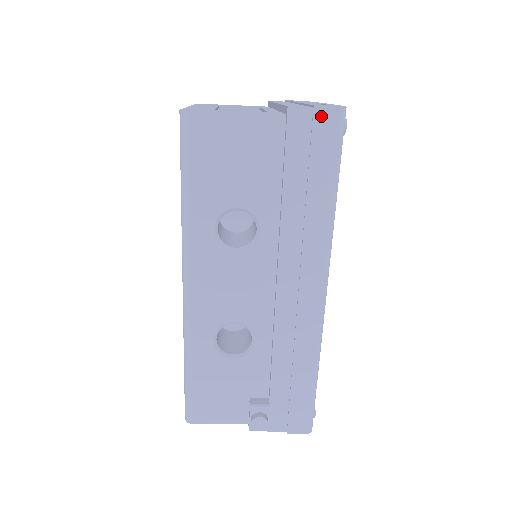
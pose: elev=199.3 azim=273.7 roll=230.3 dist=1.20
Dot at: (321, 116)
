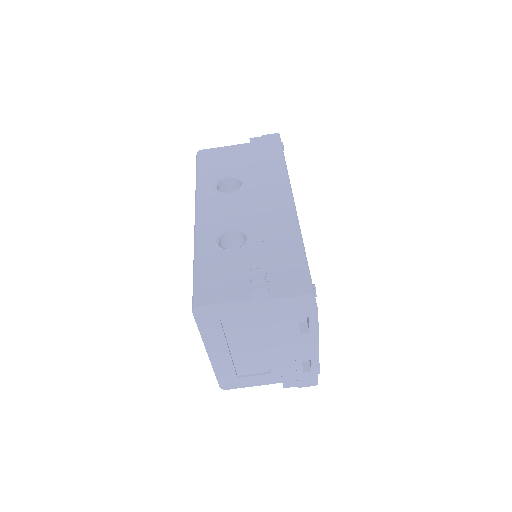
Dot at: (267, 137)
